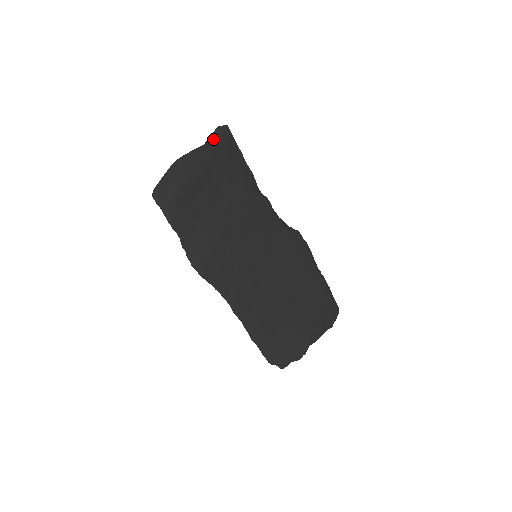
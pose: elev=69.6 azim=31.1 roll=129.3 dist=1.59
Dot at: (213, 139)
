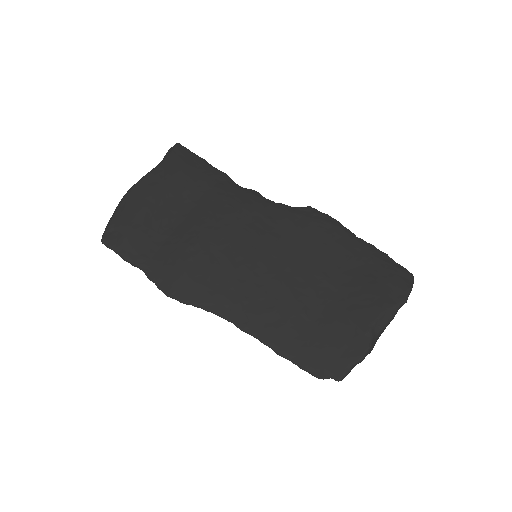
Dot at: (160, 162)
